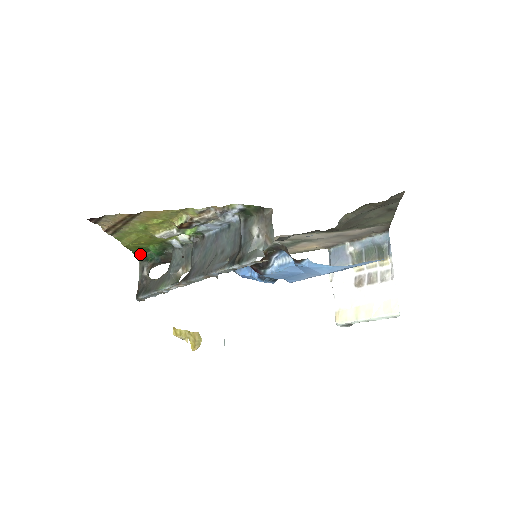
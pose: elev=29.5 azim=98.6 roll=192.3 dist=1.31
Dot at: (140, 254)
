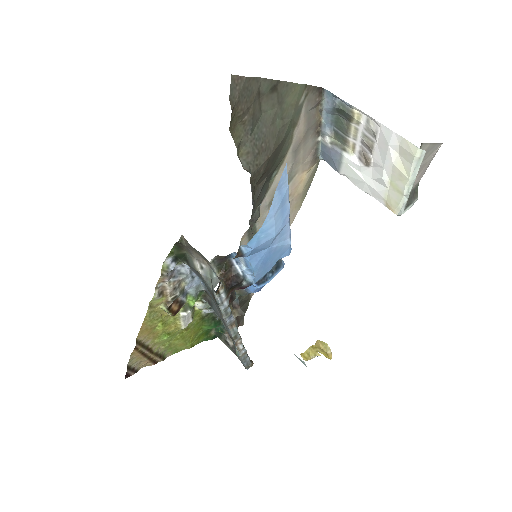
Dot at: (212, 336)
